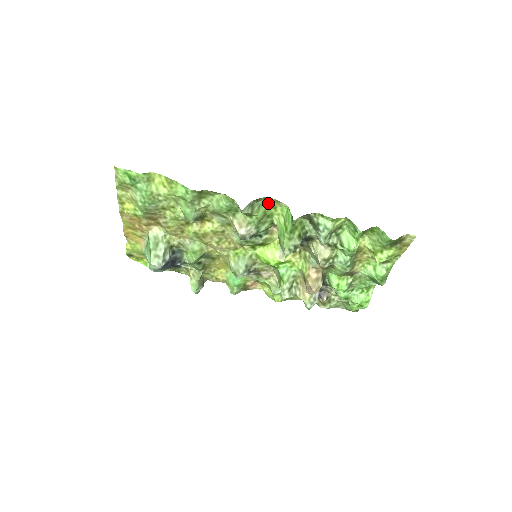
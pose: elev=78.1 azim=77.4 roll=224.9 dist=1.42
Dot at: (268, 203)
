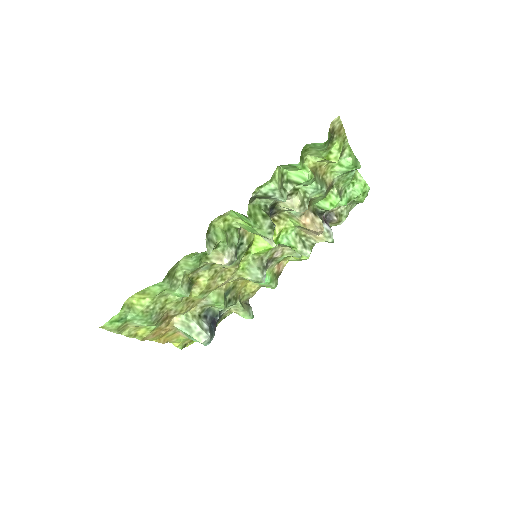
Dot at: (217, 223)
